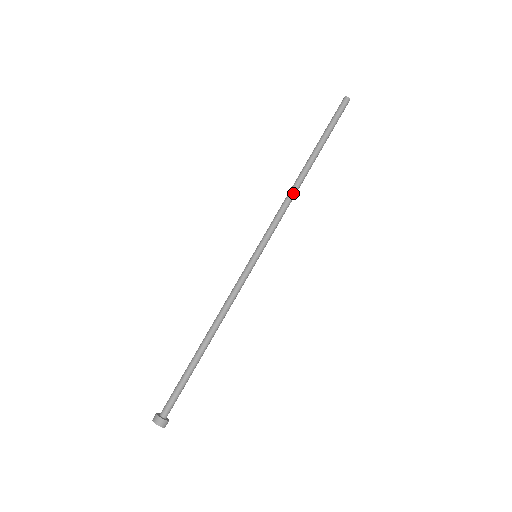
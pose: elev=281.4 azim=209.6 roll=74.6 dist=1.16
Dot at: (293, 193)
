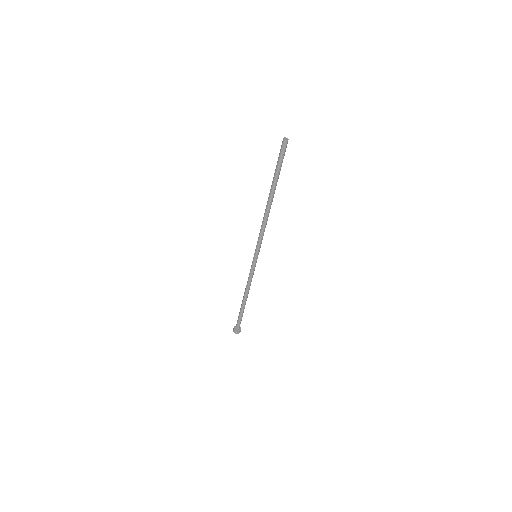
Dot at: (267, 219)
